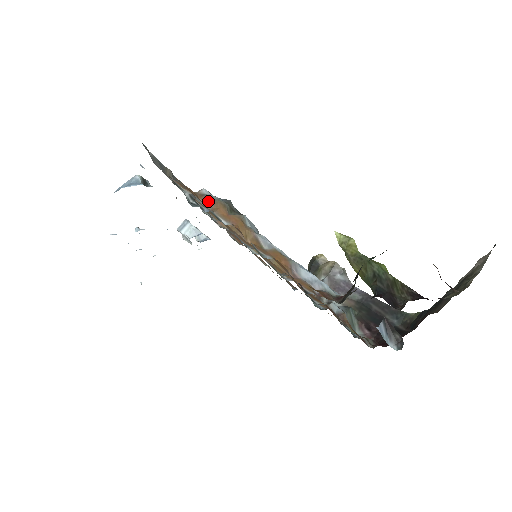
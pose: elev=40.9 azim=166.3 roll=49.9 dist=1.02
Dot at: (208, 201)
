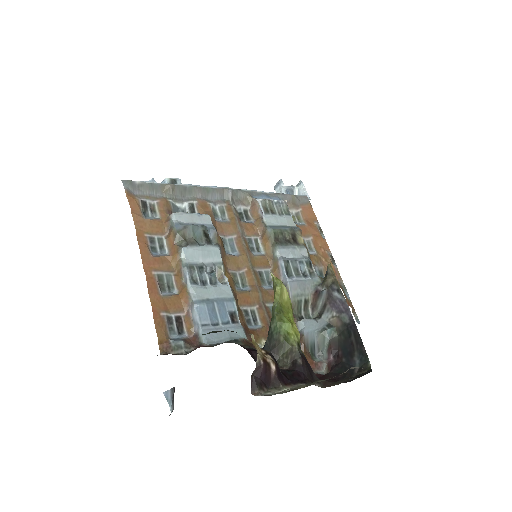
Dot at: (169, 227)
